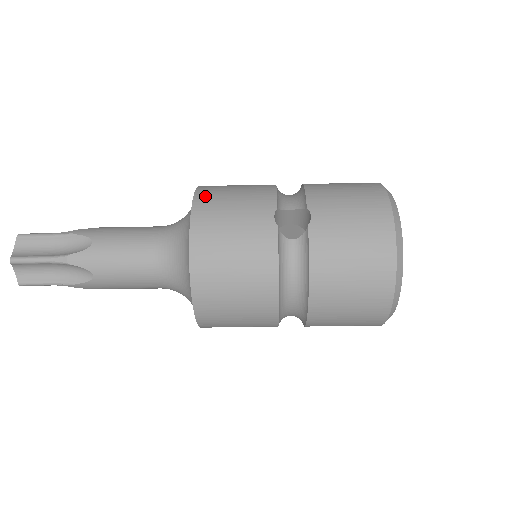
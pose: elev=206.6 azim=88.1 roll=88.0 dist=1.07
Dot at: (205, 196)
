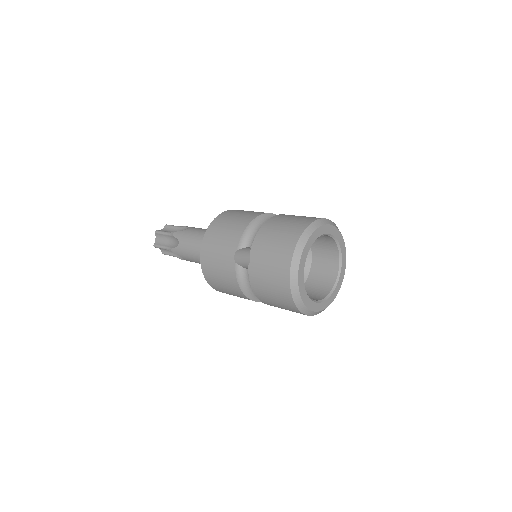
Dot at: (210, 234)
